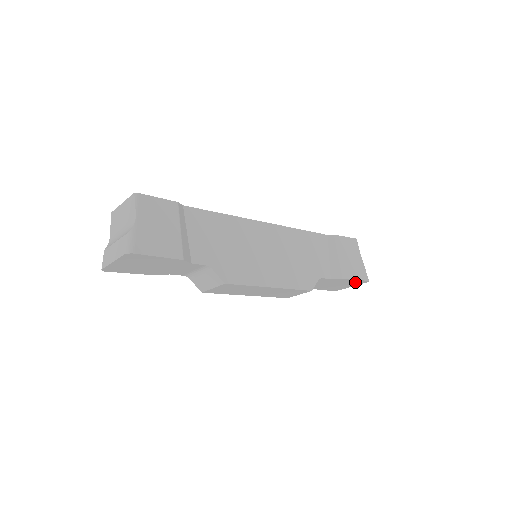
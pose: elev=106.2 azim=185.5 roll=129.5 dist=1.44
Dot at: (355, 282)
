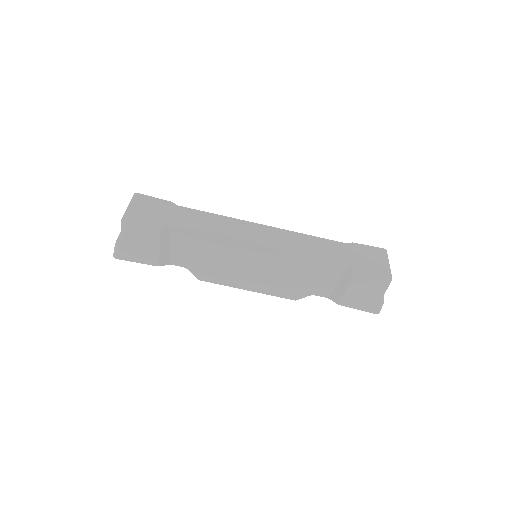
Dot at: occluded
